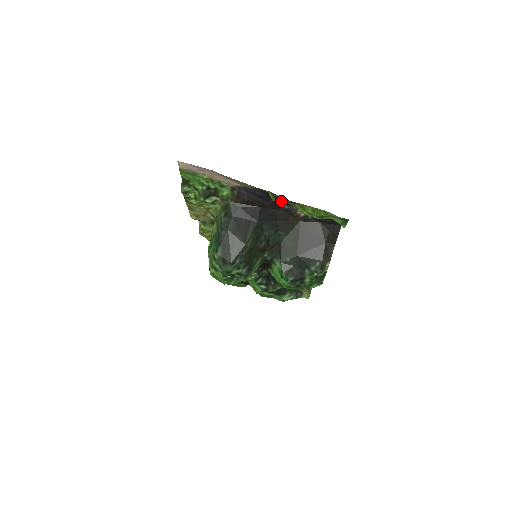
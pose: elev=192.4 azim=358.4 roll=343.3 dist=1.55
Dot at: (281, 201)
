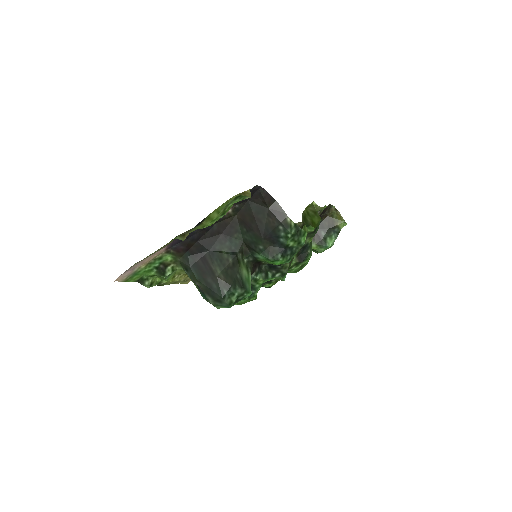
Dot at: occluded
